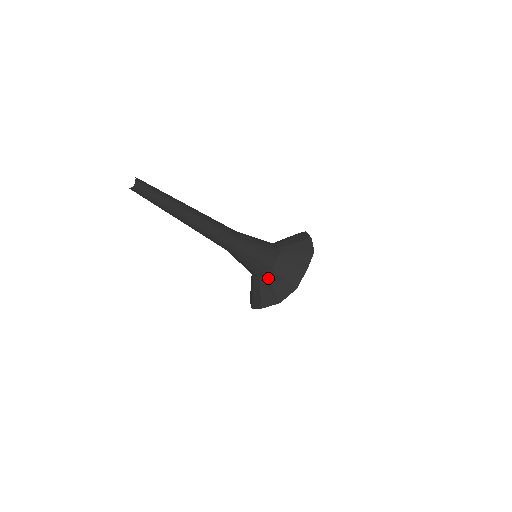
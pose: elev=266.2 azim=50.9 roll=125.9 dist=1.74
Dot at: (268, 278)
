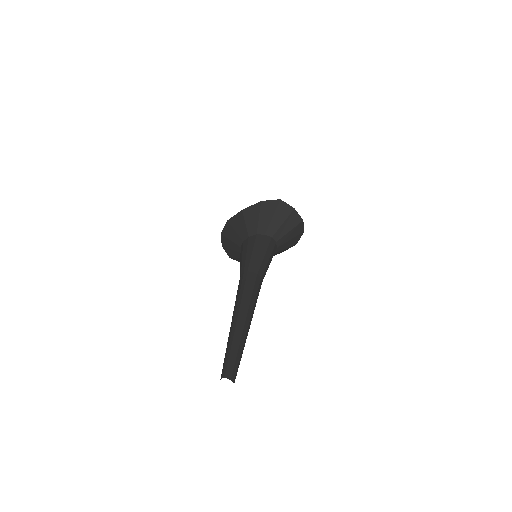
Dot at: occluded
